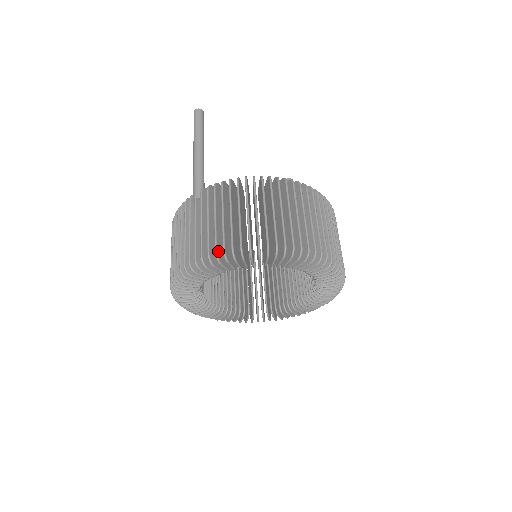
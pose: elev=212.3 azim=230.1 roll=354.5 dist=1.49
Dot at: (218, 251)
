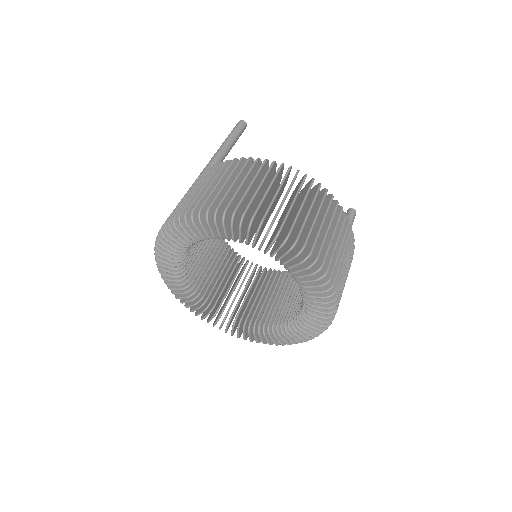
Dot at: occluded
